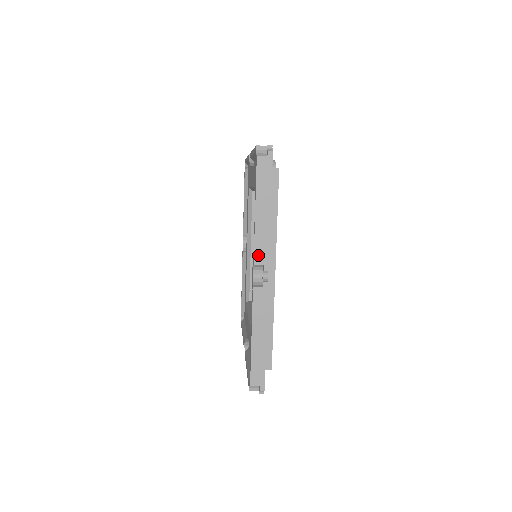
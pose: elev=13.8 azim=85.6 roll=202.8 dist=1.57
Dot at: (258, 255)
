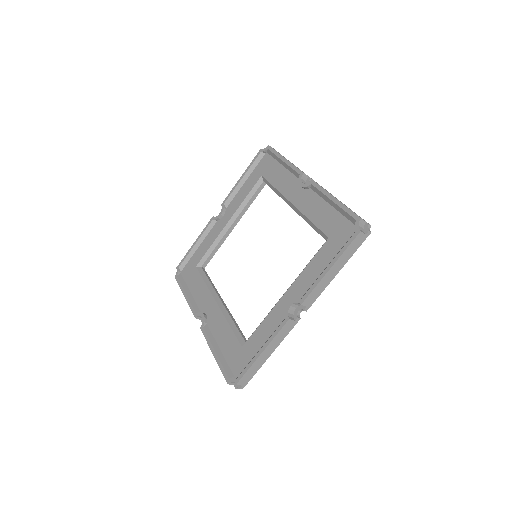
Dot at: (309, 299)
